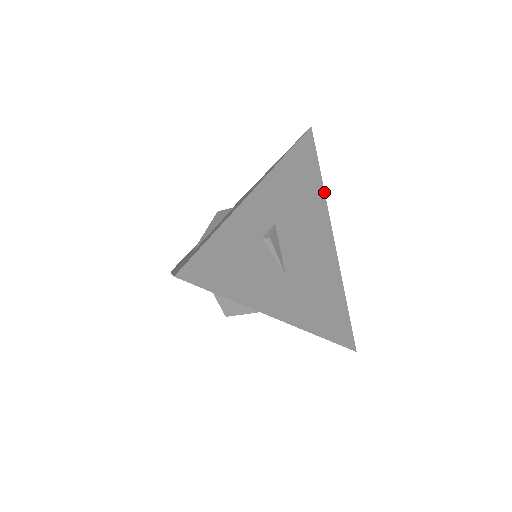
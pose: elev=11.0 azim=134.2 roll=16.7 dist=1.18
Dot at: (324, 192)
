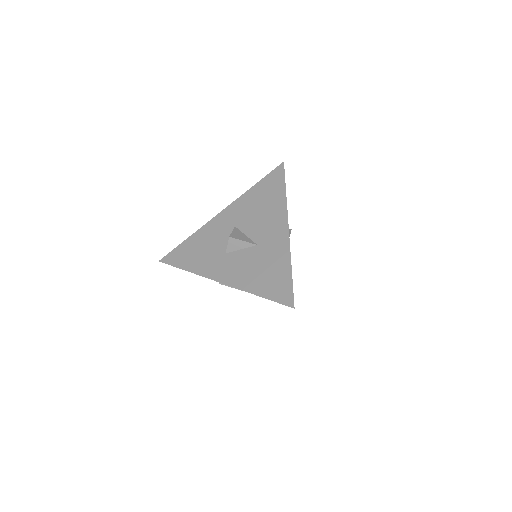
Dot at: occluded
